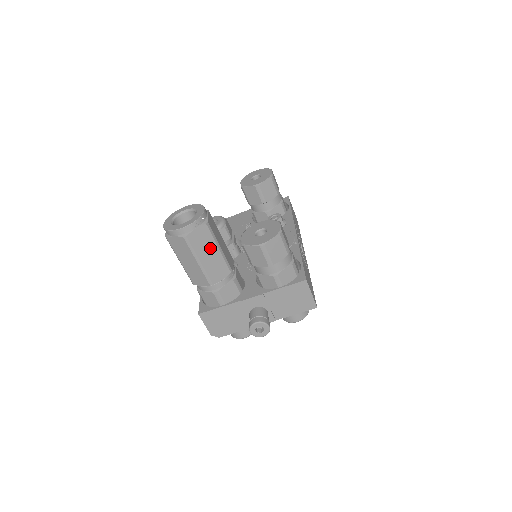
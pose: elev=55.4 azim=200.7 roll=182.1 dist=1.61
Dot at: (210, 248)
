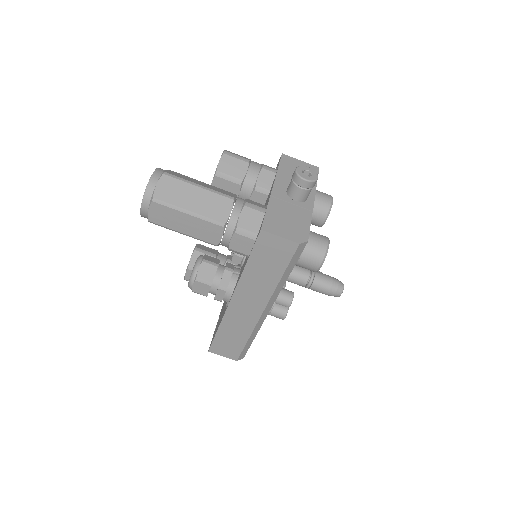
Dot at: (195, 181)
